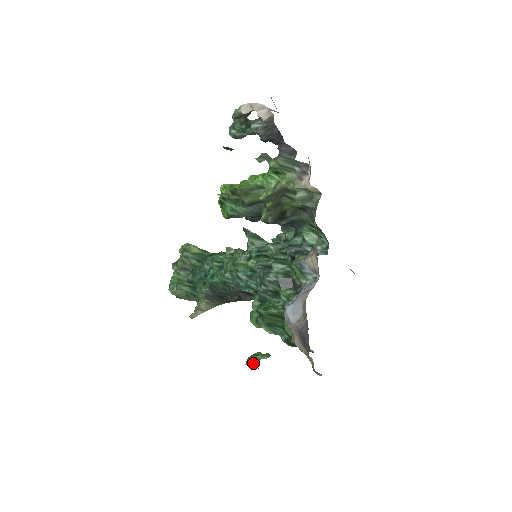
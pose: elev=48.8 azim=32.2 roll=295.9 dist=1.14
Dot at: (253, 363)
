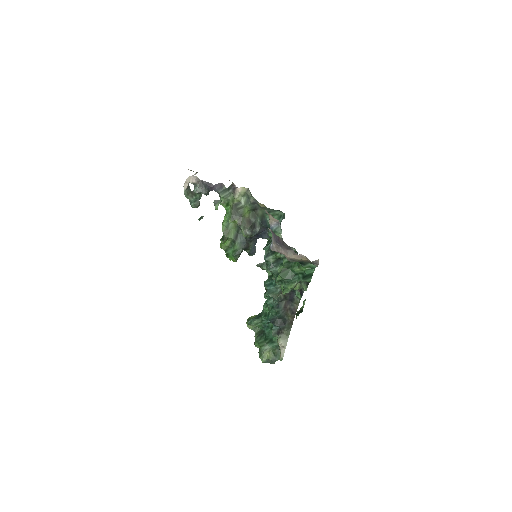
Dot at: (299, 313)
